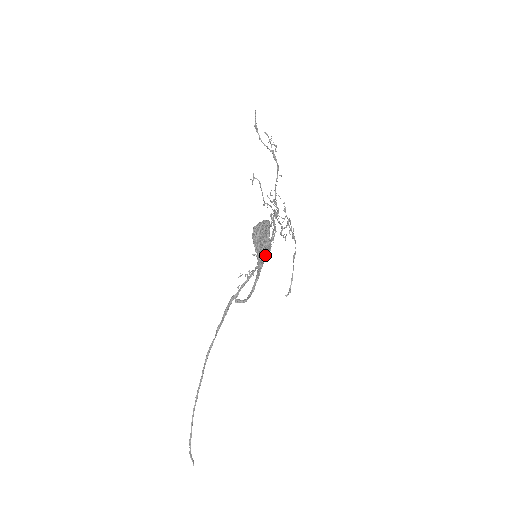
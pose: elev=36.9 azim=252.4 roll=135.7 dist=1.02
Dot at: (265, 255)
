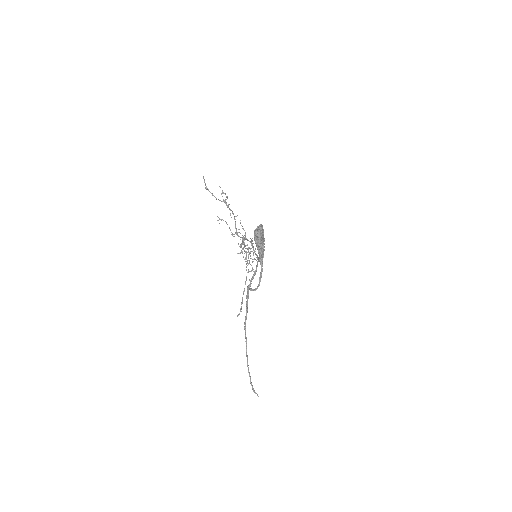
Dot at: (258, 258)
